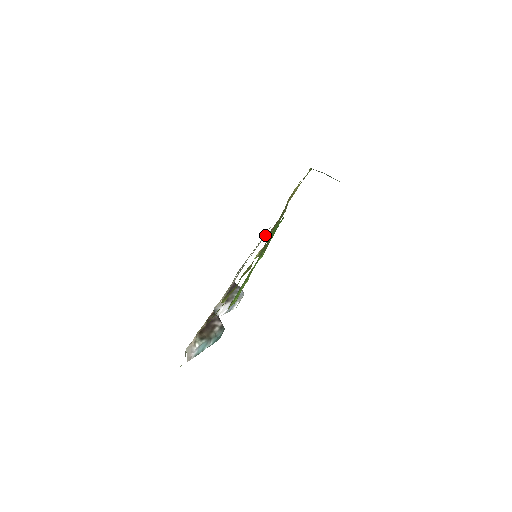
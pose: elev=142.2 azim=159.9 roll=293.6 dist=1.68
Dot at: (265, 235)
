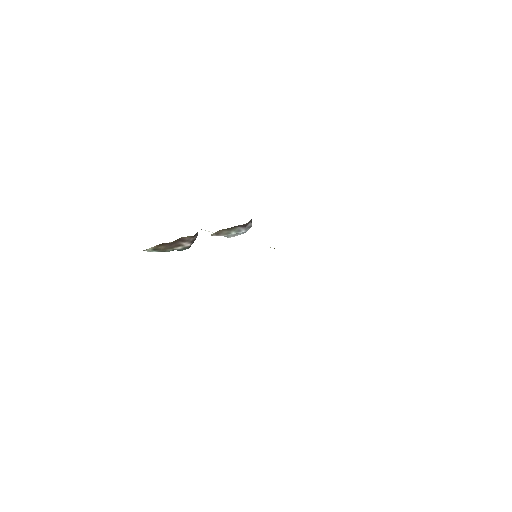
Dot at: occluded
